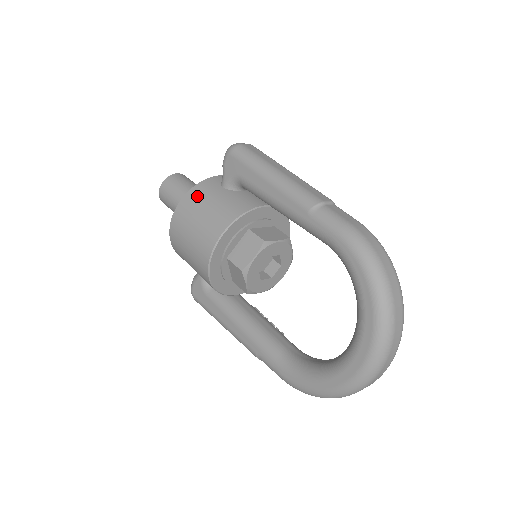
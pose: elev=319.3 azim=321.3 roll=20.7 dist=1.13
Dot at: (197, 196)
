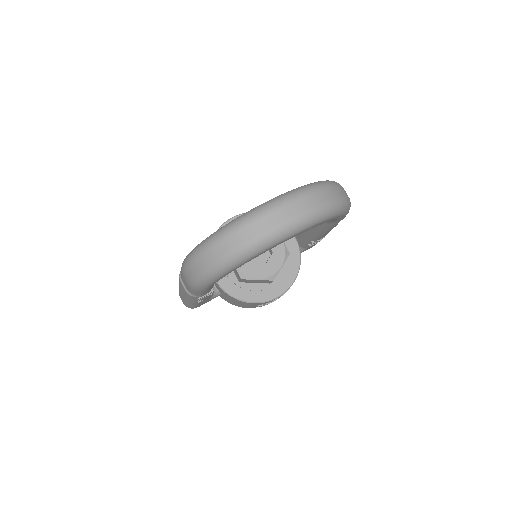
Dot at: occluded
